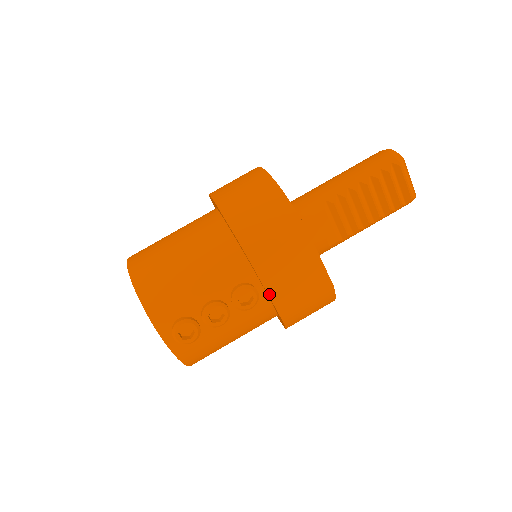
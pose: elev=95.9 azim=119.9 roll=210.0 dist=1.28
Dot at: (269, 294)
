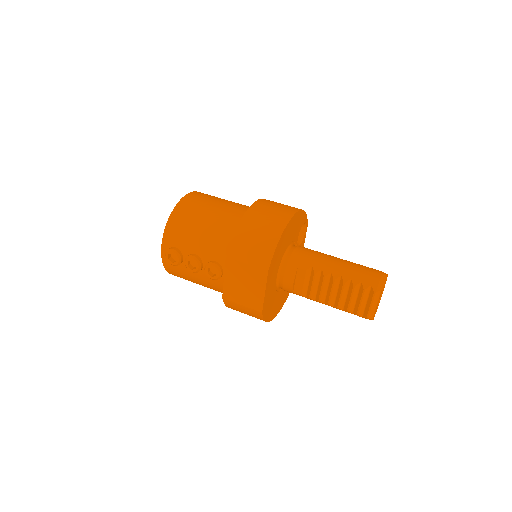
Dot at: (224, 282)
